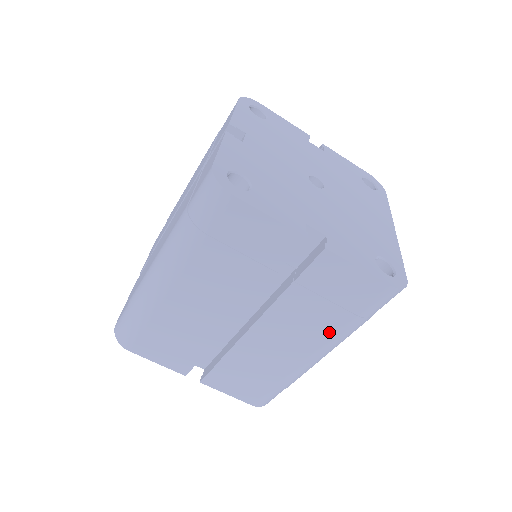
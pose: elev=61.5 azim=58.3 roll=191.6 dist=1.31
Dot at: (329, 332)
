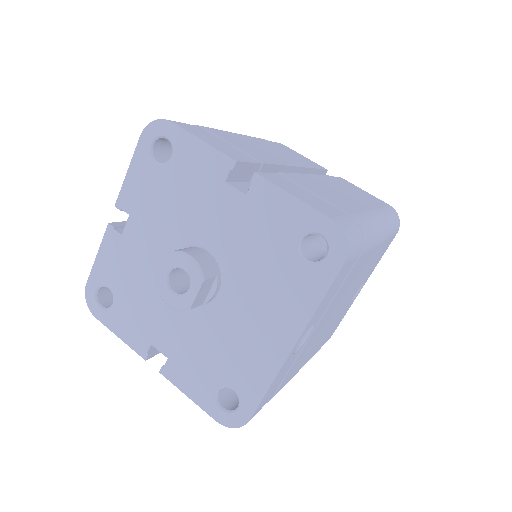
Dot at: (371, 205)
